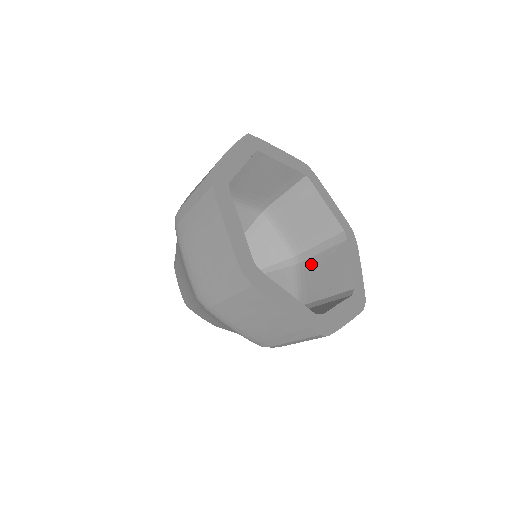
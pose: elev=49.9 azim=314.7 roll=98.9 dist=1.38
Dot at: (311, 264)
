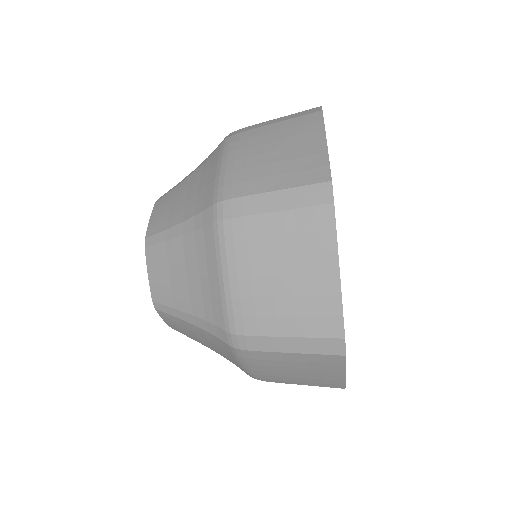
Dot at: occluded
